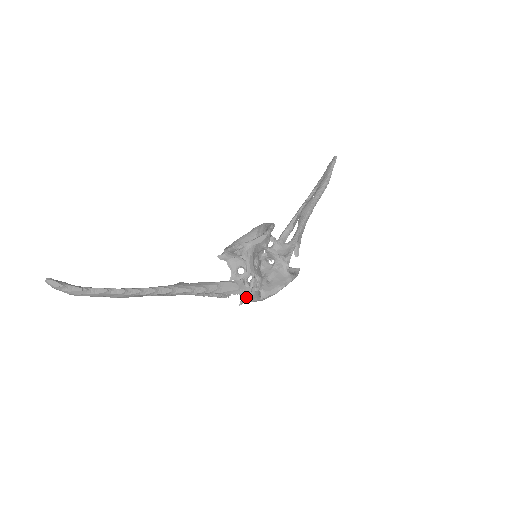
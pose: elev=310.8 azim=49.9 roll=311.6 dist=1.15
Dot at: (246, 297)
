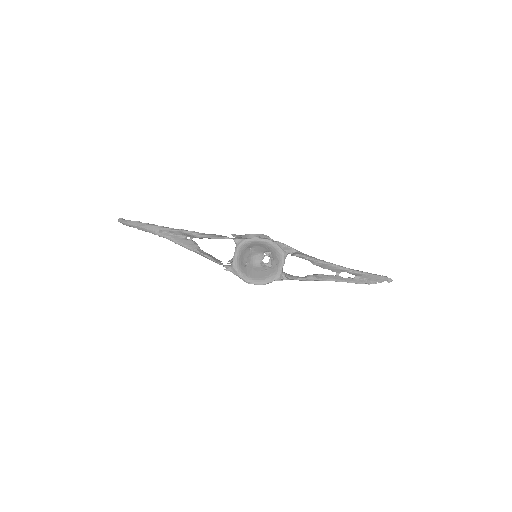
Dot at: (232, 265)
